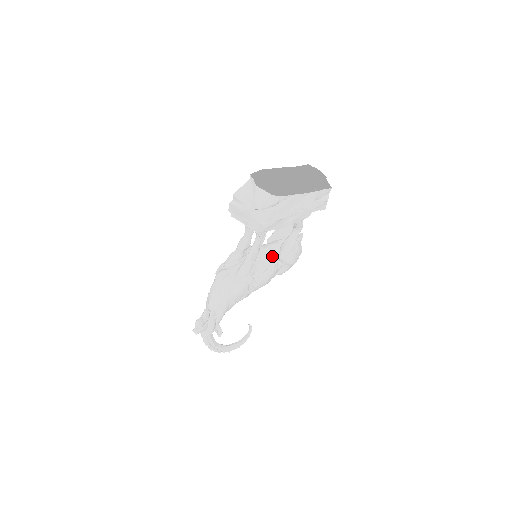
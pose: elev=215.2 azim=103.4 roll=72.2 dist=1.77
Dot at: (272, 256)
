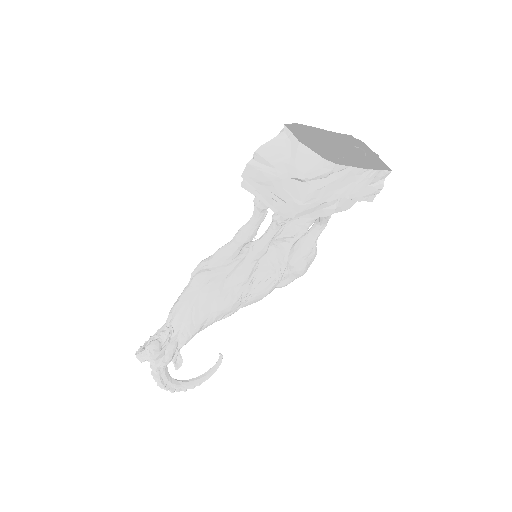
Dot at: (279, 259)
